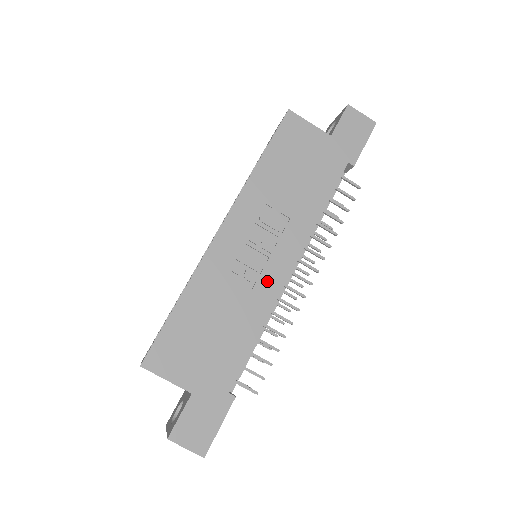
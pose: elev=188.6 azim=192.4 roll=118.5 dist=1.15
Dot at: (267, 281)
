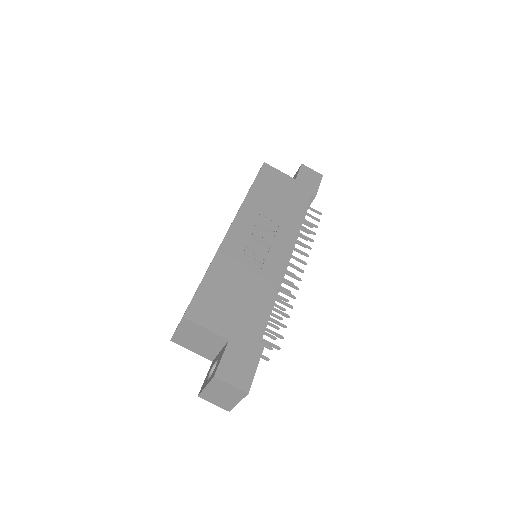
Dot at: (272, 262)
